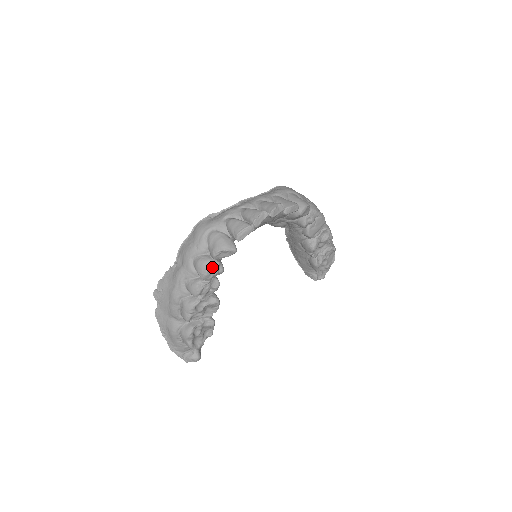
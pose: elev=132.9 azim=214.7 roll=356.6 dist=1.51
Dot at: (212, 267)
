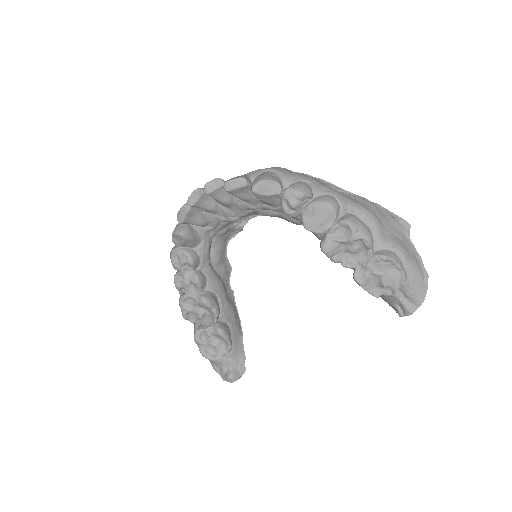
Dot at: (175, 255)
